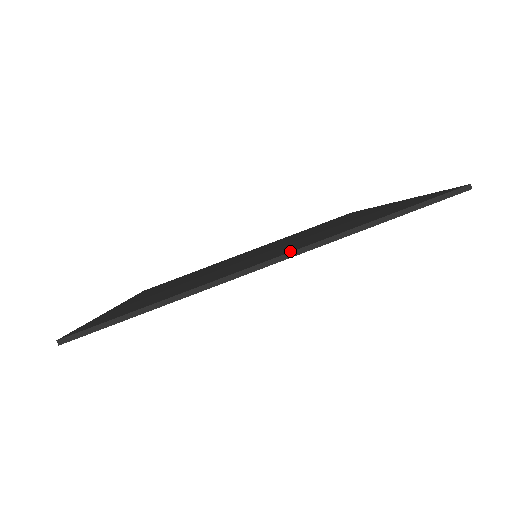
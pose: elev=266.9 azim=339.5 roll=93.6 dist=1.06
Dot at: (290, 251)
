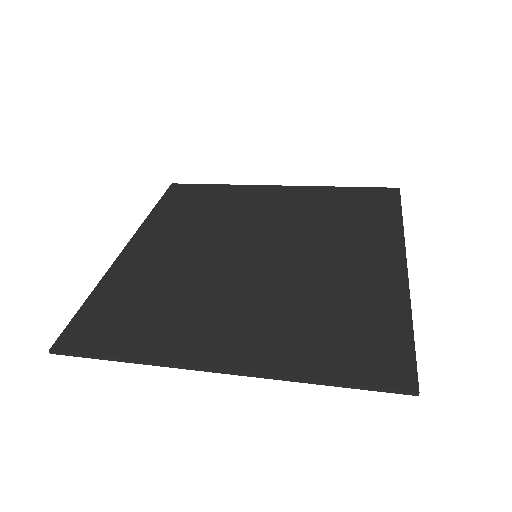
Dot at: (239, 367)
